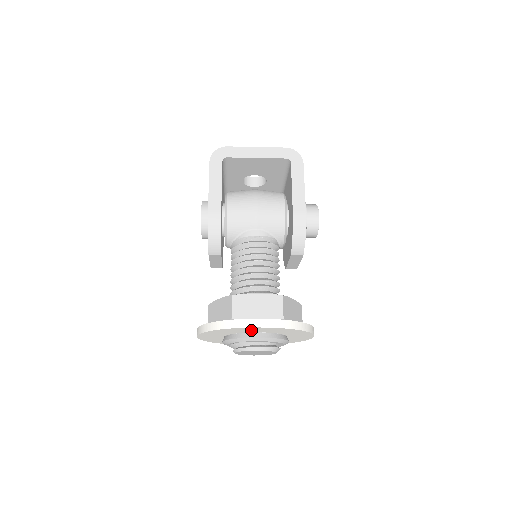
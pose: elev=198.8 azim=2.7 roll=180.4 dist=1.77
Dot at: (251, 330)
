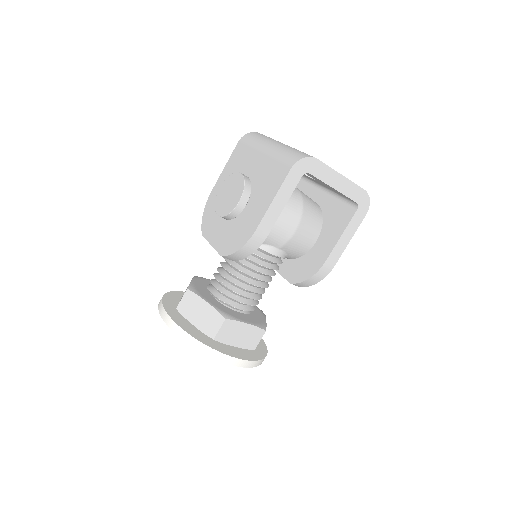
Dot at: occluded
